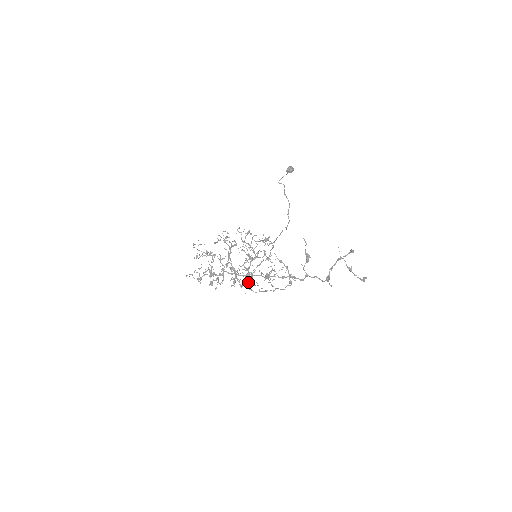
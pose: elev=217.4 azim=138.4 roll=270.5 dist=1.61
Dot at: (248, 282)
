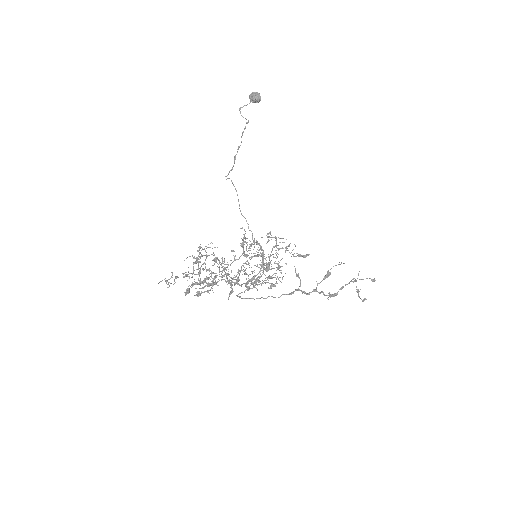
Dot at: occluded
